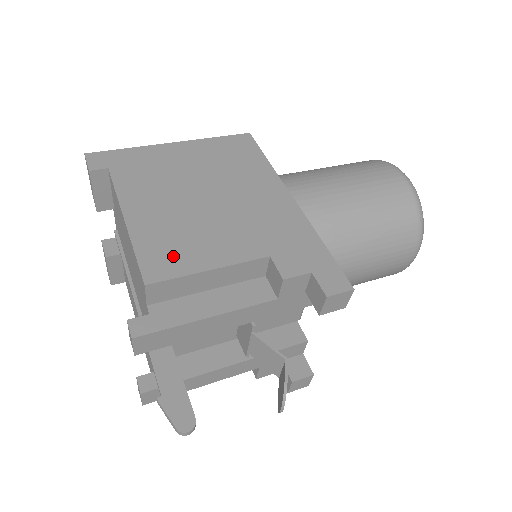
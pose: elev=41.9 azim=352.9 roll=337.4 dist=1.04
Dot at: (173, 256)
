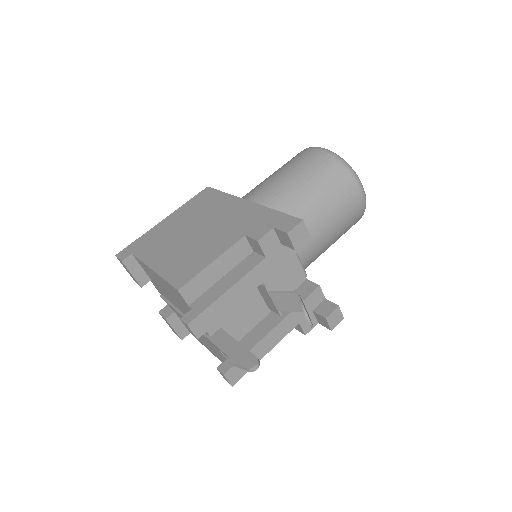
Dot at: (188, 269)
